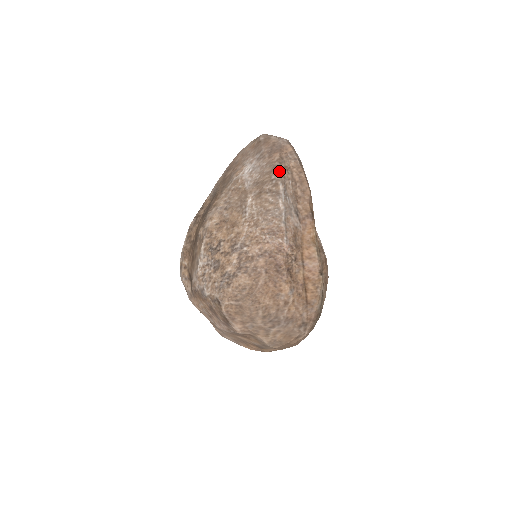
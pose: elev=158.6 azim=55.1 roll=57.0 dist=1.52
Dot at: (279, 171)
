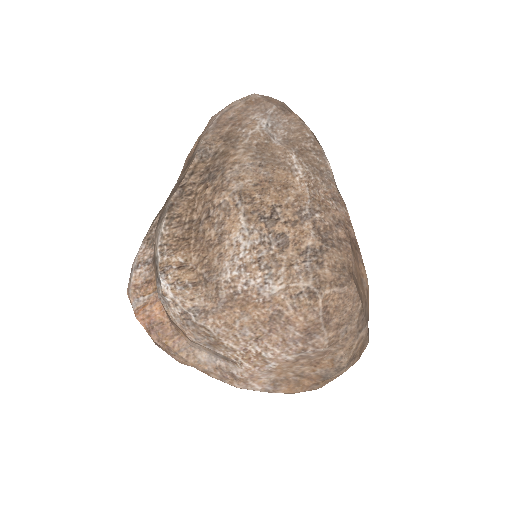
Dot at: (310, 130)
